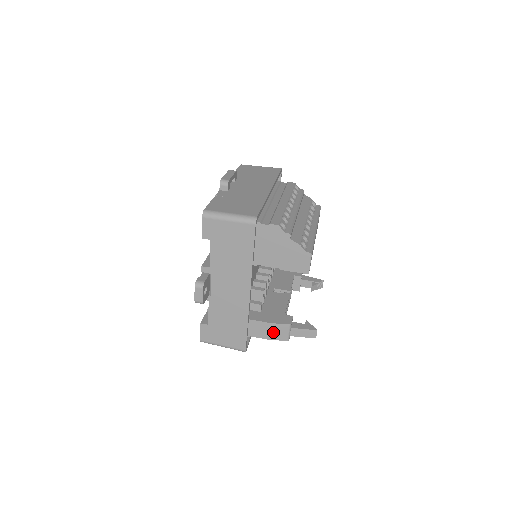
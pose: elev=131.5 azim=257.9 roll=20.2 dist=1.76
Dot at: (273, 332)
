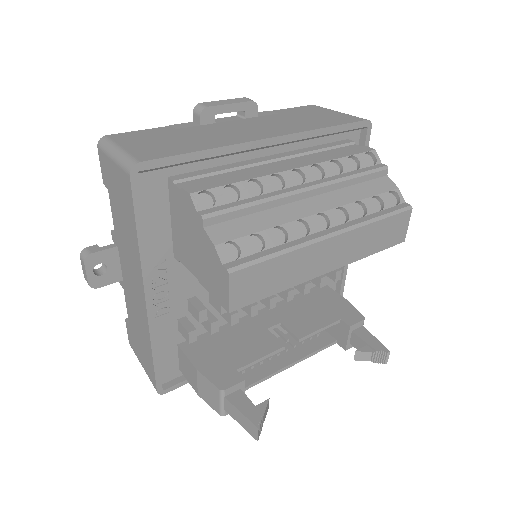
Dot at: (202, 387)
